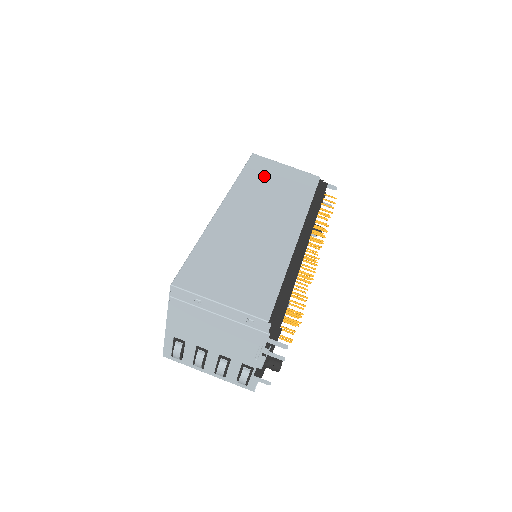
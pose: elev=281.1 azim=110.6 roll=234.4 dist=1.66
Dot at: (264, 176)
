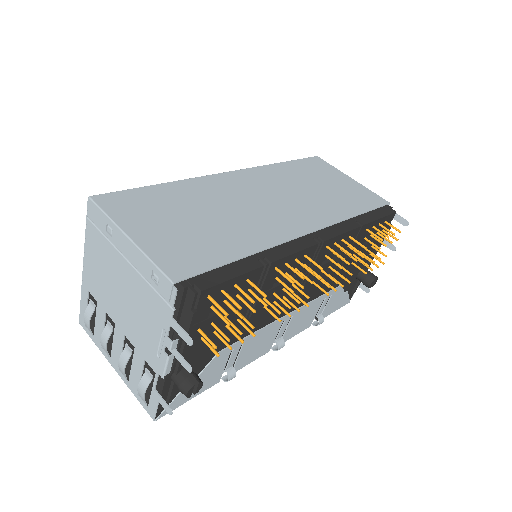
Dot at: (313, 174)
